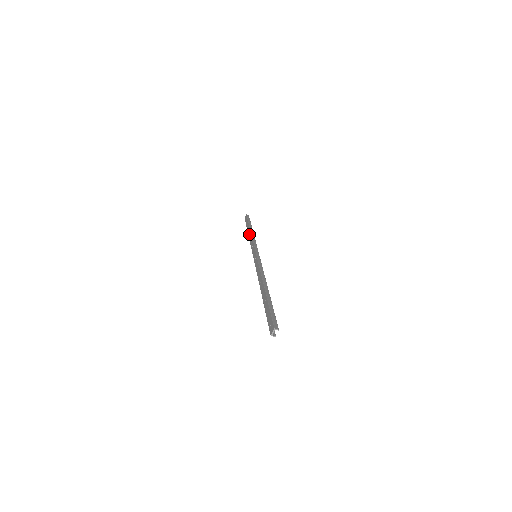
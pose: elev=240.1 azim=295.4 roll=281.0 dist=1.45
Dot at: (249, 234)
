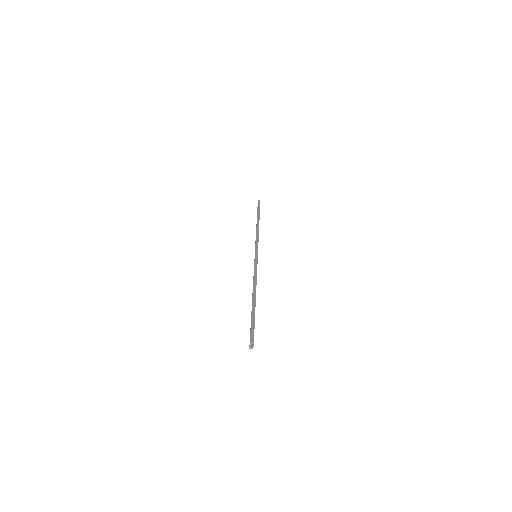
Dot at: occluded
